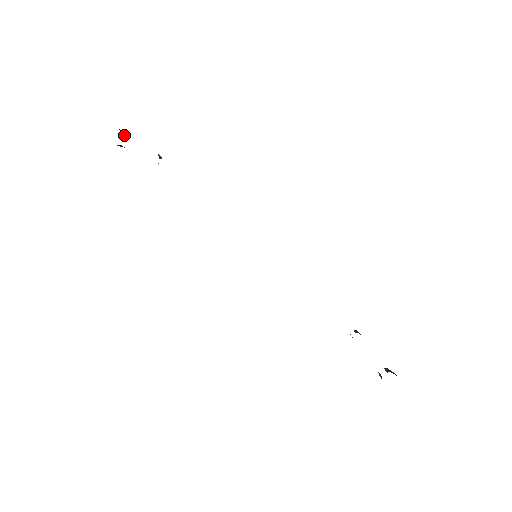
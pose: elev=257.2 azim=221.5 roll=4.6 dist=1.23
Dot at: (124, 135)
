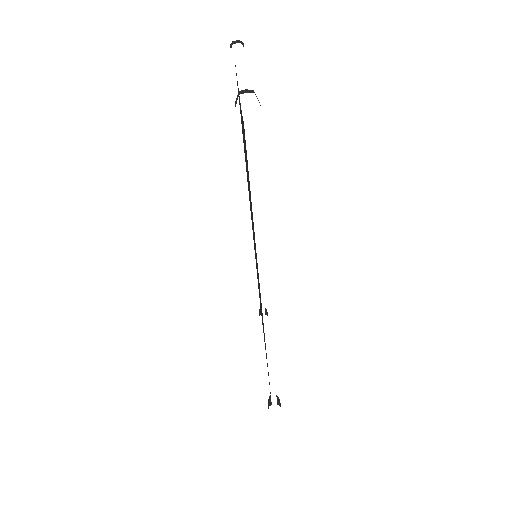
Dot at: occluded
